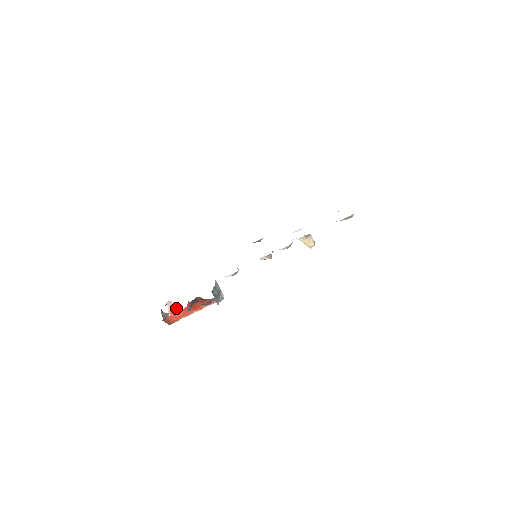
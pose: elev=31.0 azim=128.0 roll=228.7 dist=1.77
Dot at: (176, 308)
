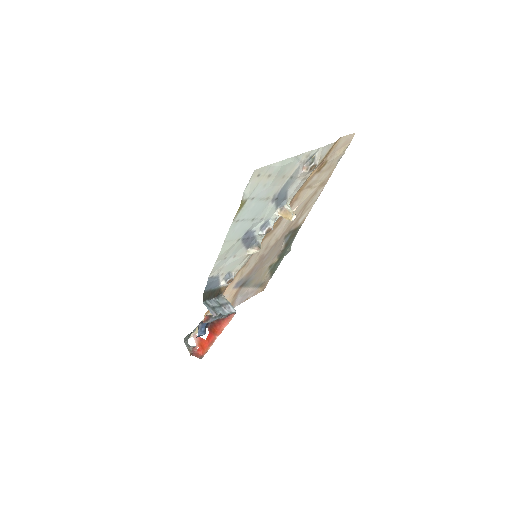
Dot at: (201, 338)
